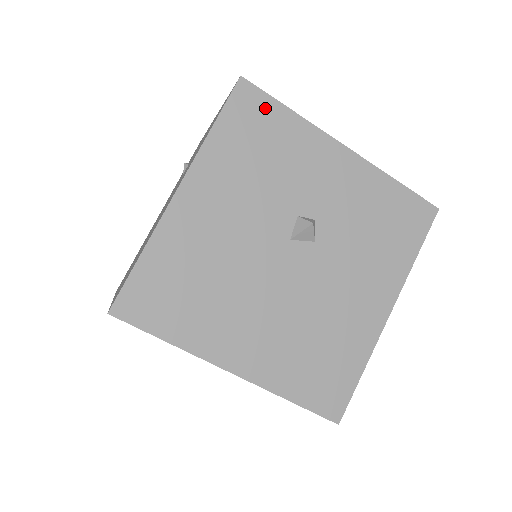
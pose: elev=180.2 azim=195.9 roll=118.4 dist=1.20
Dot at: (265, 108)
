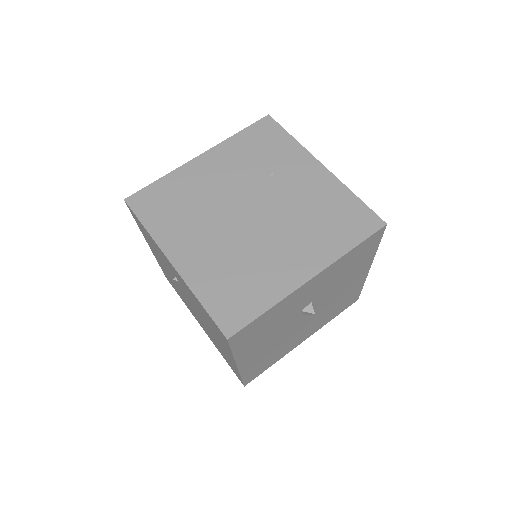
Dot at: (252, 326)
